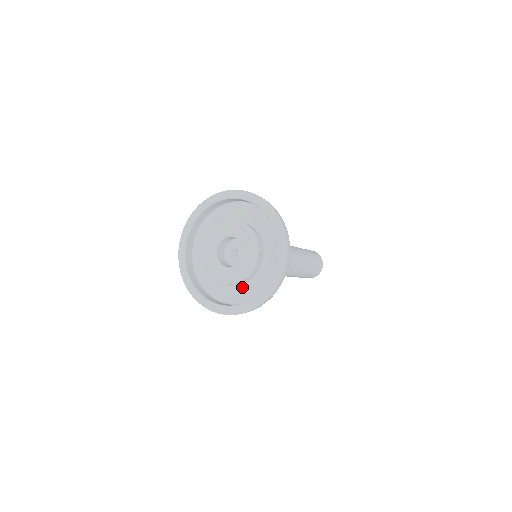
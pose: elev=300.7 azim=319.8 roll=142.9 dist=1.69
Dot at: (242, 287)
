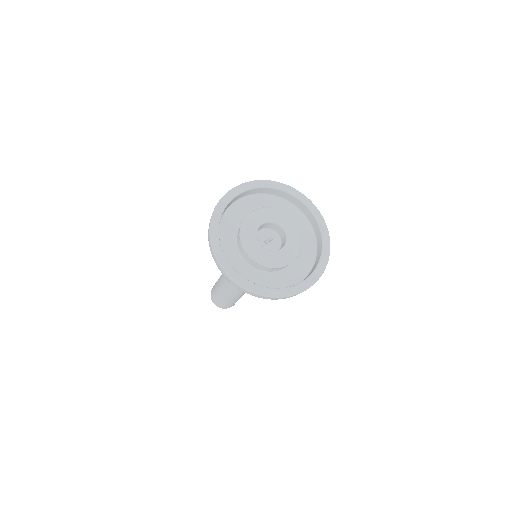
Dot at: (269, 275)
